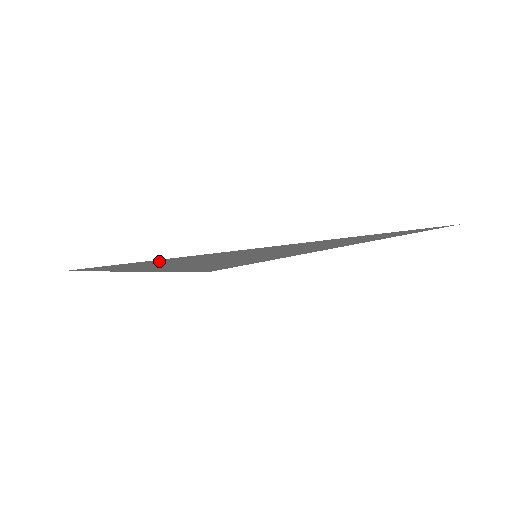
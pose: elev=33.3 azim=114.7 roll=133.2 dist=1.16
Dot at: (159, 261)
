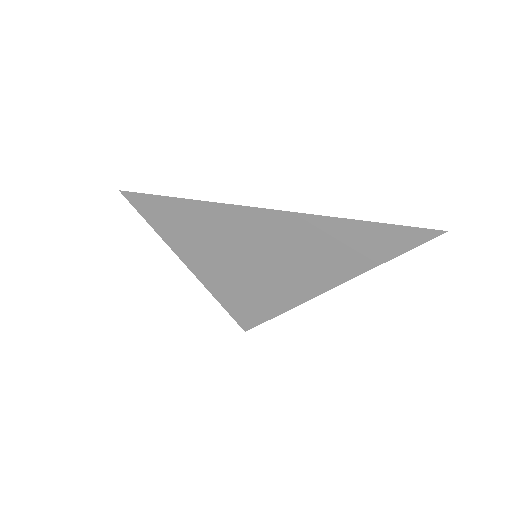
Dot at: (173, 206)
